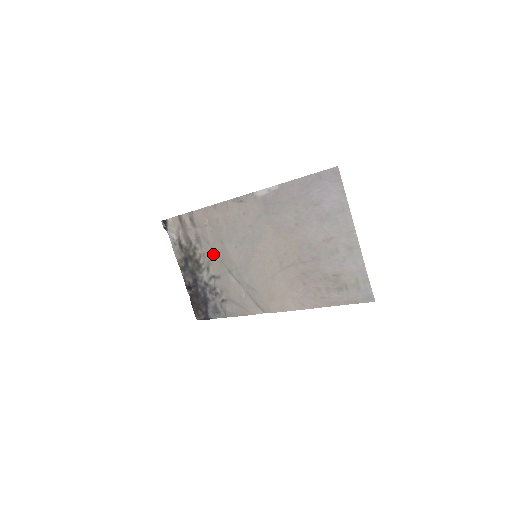
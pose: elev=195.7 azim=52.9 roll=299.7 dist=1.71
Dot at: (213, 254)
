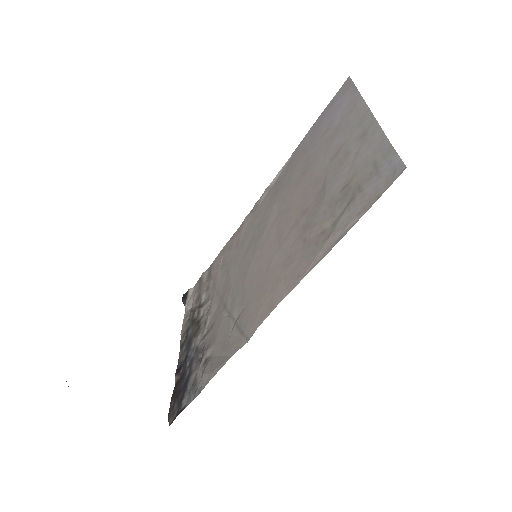
Dot at: (216, 297)
